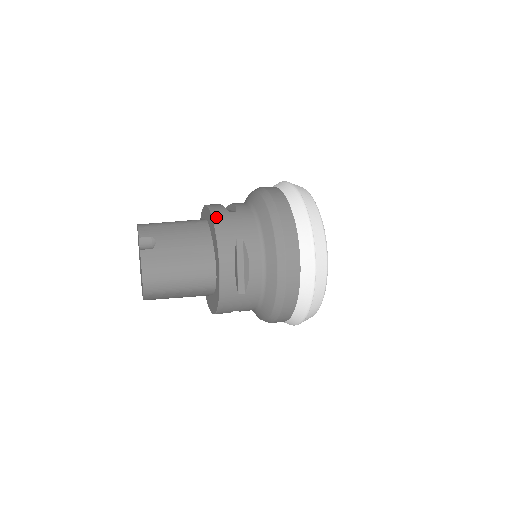
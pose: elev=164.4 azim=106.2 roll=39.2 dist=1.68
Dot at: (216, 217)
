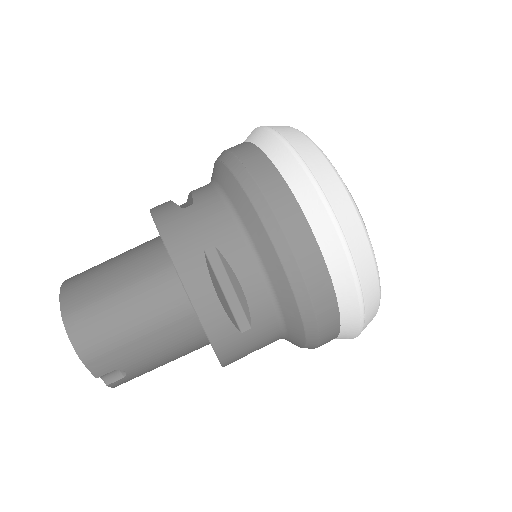
Dot at: (222, 352)
